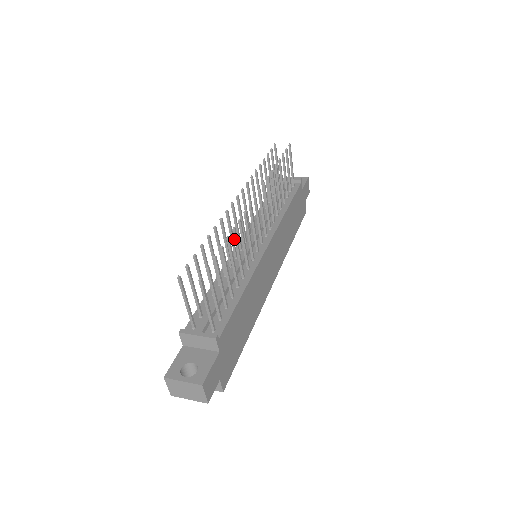
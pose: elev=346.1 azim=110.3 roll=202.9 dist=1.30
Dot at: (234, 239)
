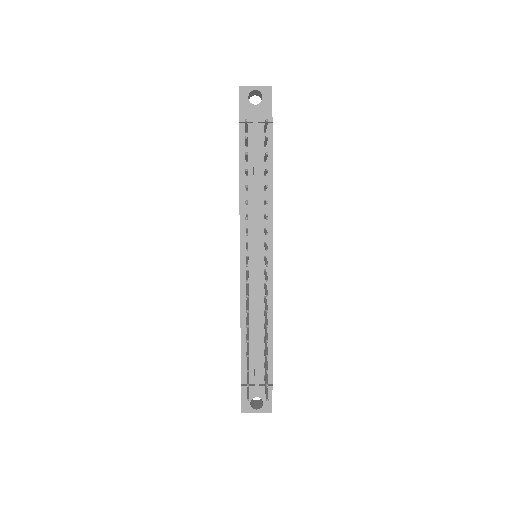
Dot at: occluded
